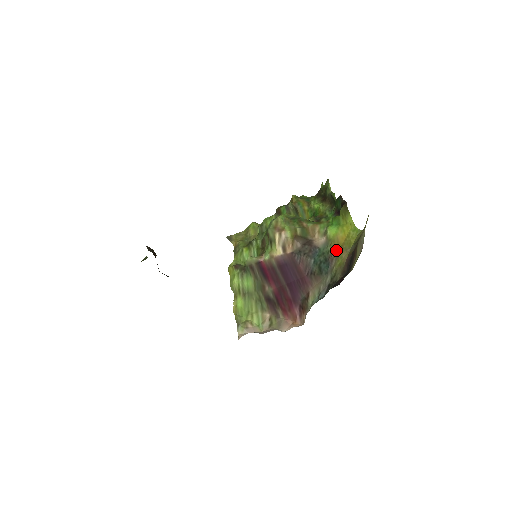
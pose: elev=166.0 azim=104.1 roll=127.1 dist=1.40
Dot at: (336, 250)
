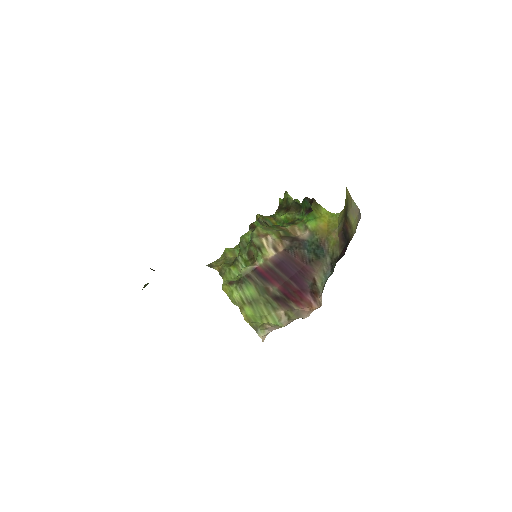
Dot at: (324, 236)
